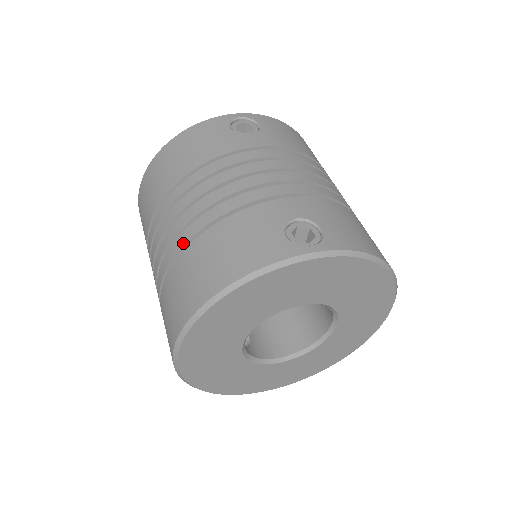
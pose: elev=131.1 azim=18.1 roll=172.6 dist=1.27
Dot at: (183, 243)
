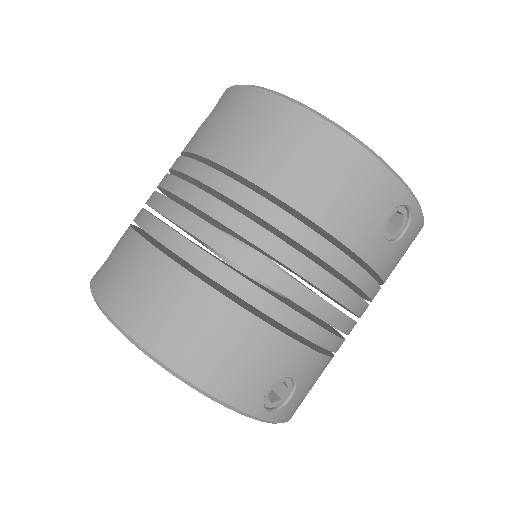
Dot at: (214, 277)
